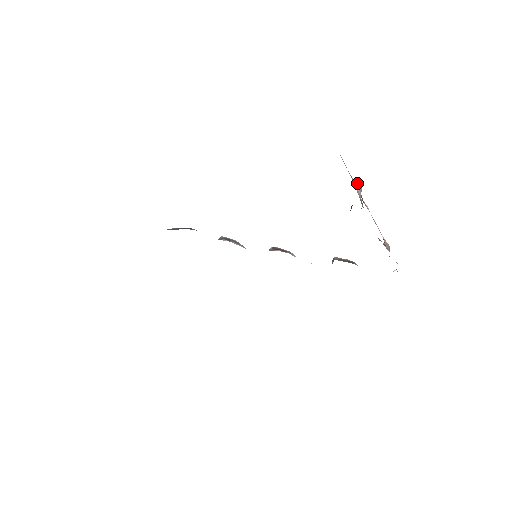
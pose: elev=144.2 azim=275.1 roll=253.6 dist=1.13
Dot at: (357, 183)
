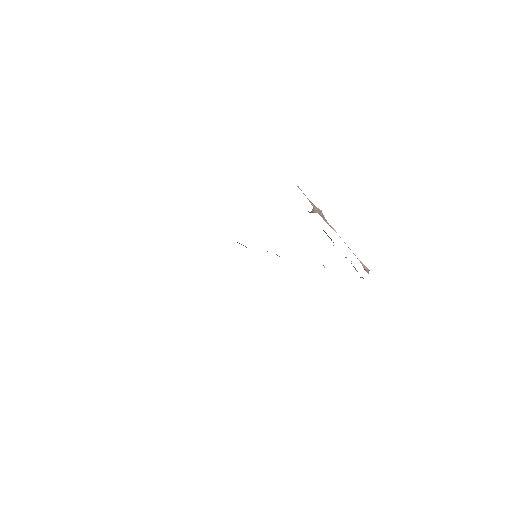
Dot at: (319, 209)
